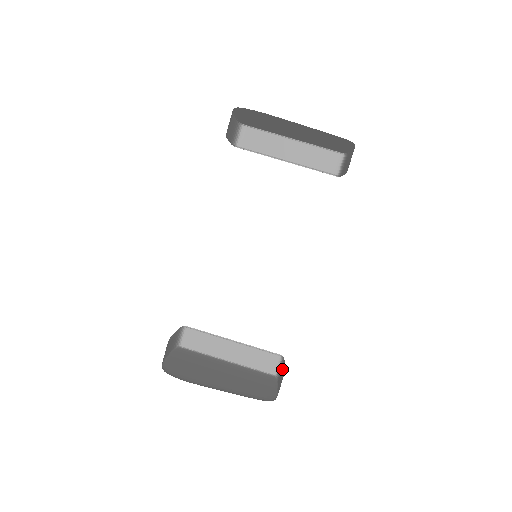
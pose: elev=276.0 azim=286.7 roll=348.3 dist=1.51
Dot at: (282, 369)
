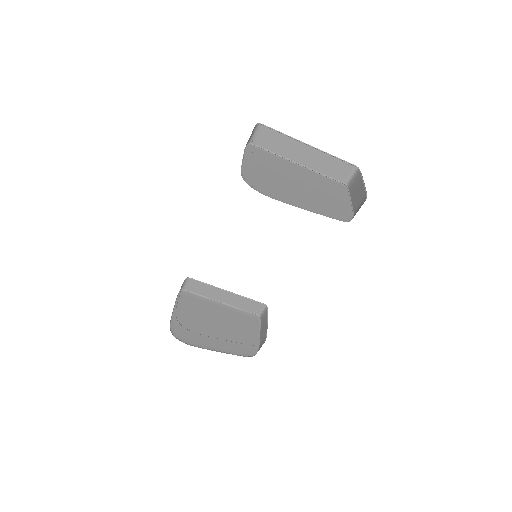
Dot at: (265, 321)
